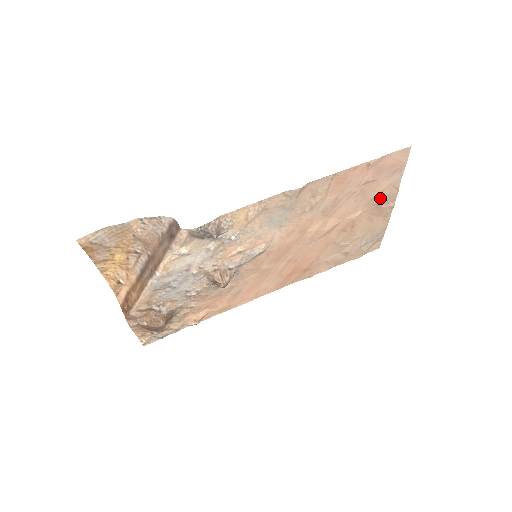
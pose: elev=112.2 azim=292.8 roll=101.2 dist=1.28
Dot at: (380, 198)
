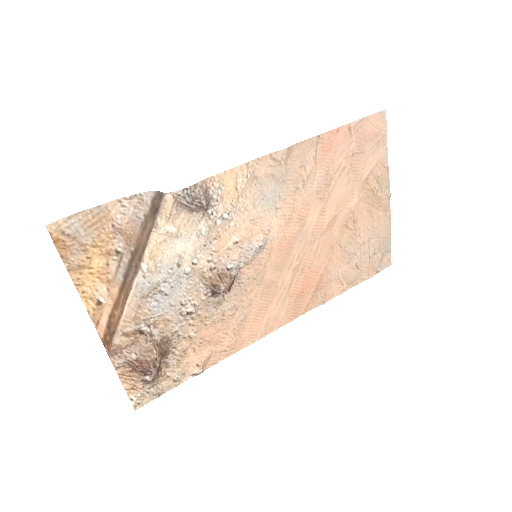
Dot at: (373, 181)
